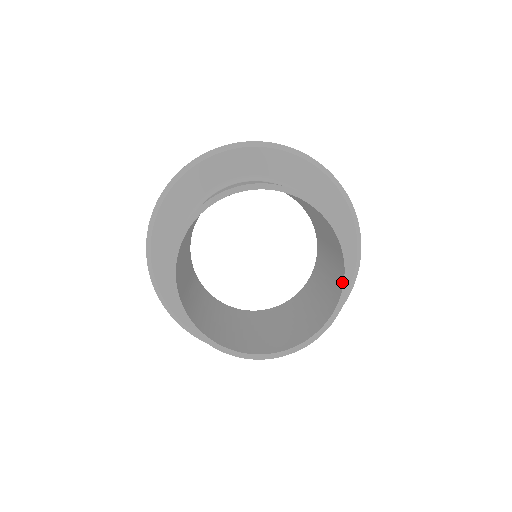
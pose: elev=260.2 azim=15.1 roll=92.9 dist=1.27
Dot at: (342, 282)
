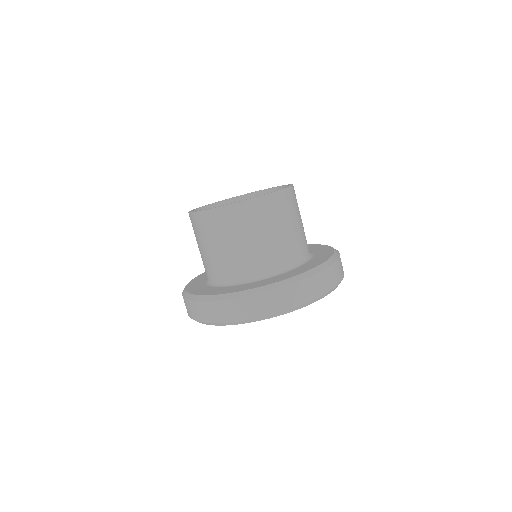
Dot at: (257, 200)
